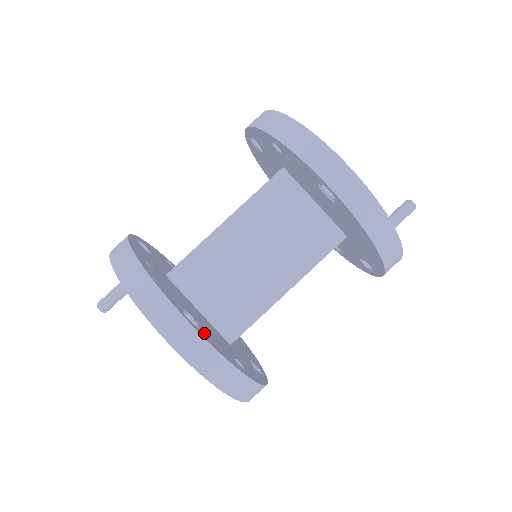
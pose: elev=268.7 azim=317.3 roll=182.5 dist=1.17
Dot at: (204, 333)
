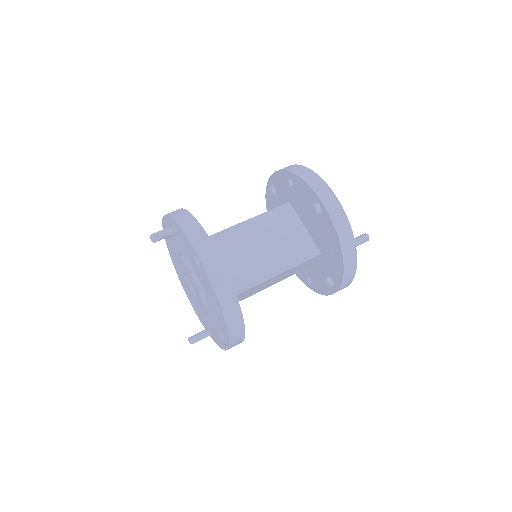
Dot at: occluded
